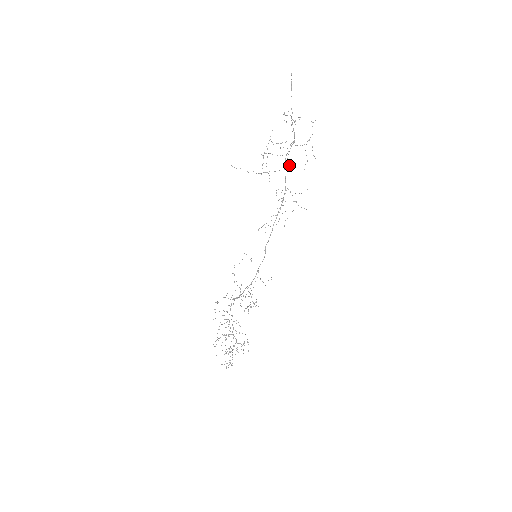
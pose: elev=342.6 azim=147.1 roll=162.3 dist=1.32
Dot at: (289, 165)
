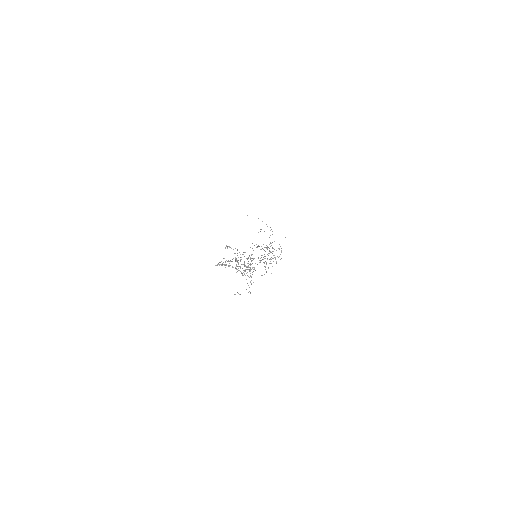
Dot at: occluded
